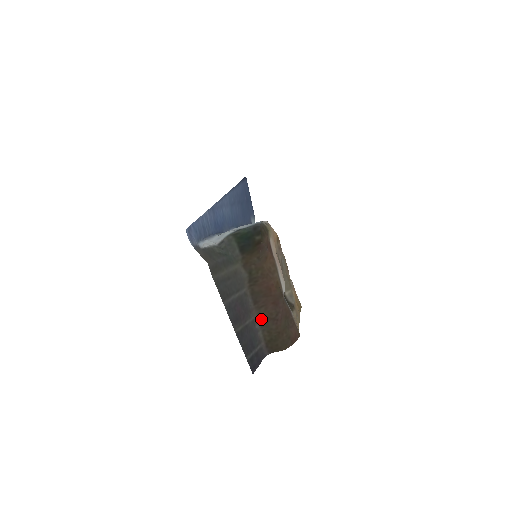
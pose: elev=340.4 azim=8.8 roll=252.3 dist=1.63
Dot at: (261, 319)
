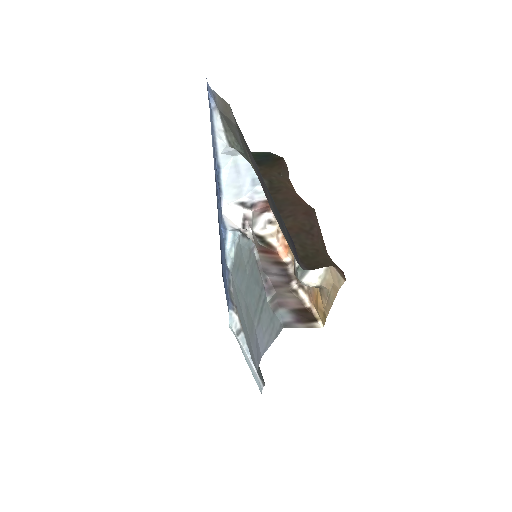
Dot at: (289, 229)
